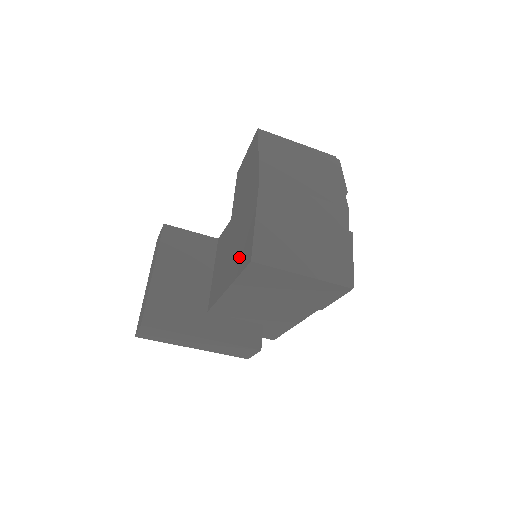
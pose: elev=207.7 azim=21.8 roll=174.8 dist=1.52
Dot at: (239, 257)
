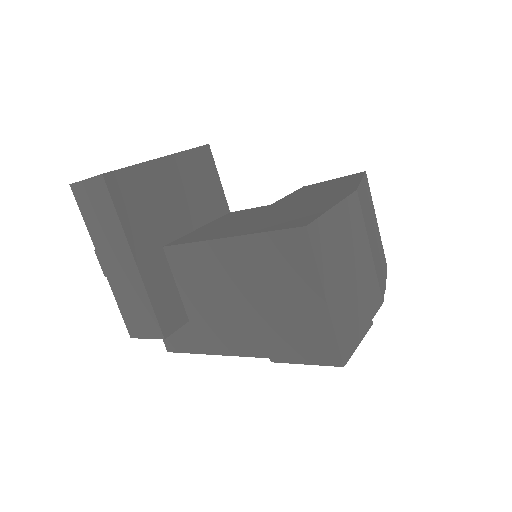
Dot at: (276, 222)
